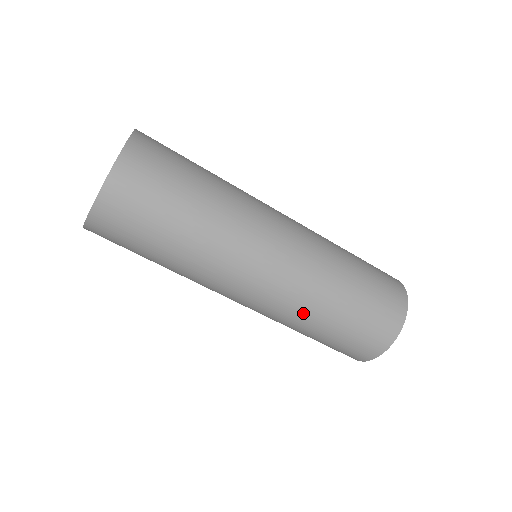
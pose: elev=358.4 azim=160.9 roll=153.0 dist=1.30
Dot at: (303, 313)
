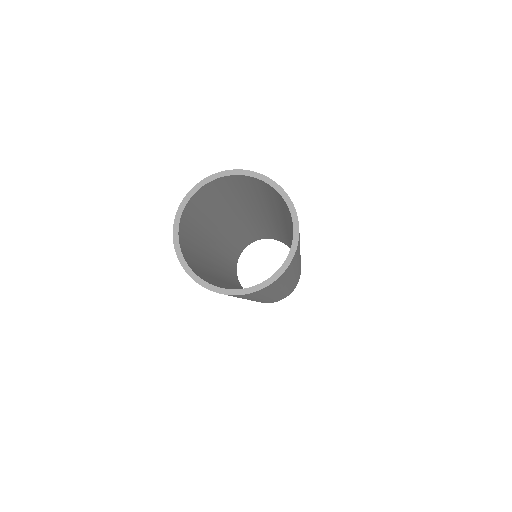
Dot at: occluded
